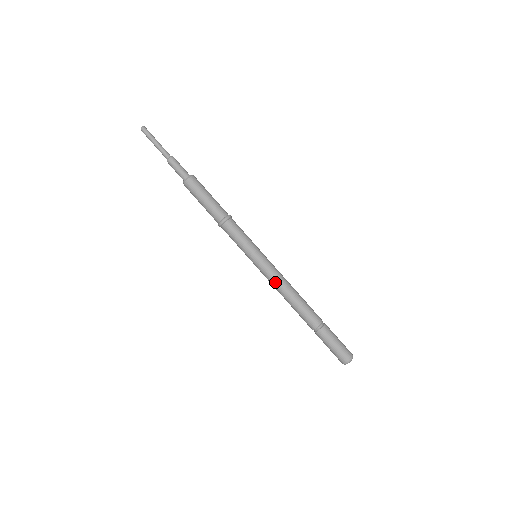
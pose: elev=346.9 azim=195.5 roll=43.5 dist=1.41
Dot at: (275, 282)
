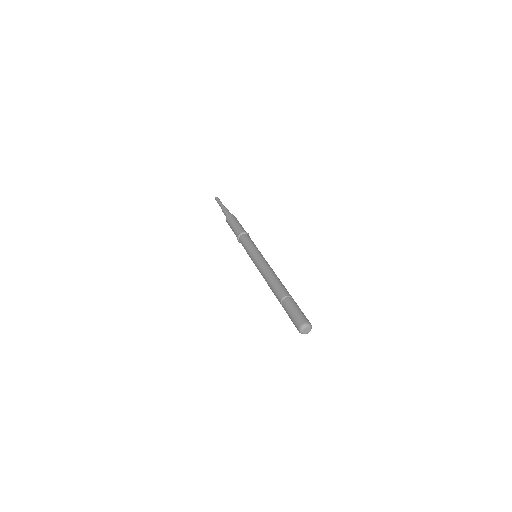
Dot at: (260, 272)
